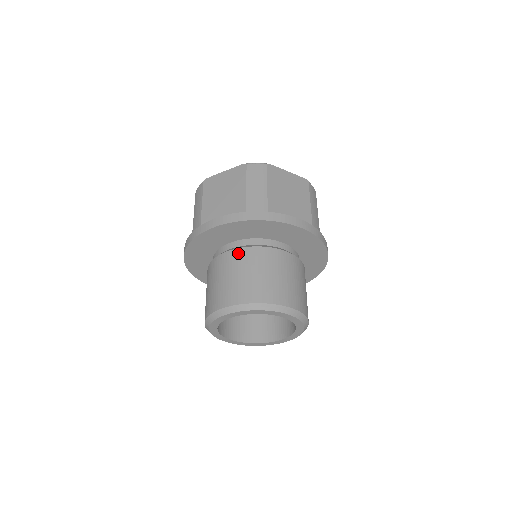
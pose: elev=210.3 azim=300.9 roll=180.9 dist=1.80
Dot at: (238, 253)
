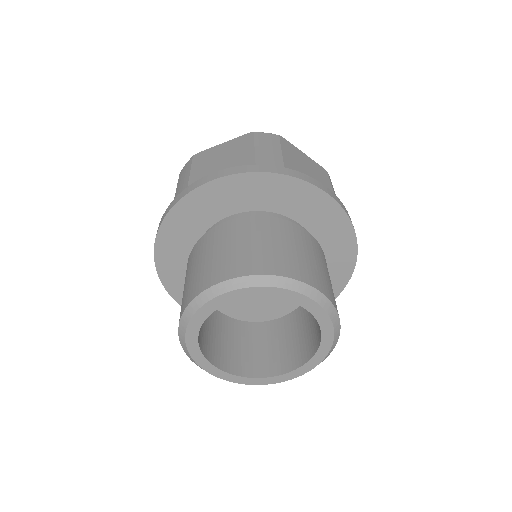
Dot at: (240, 221)
